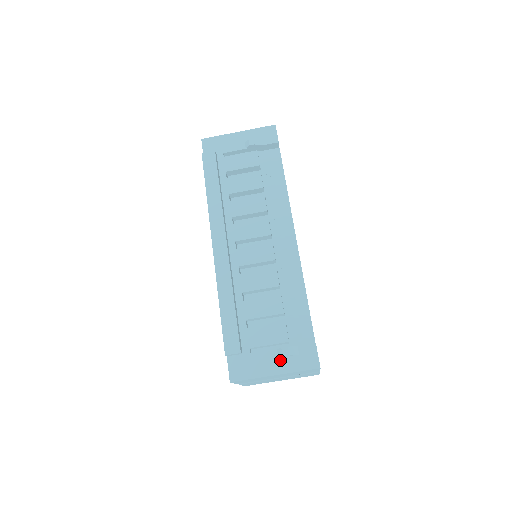
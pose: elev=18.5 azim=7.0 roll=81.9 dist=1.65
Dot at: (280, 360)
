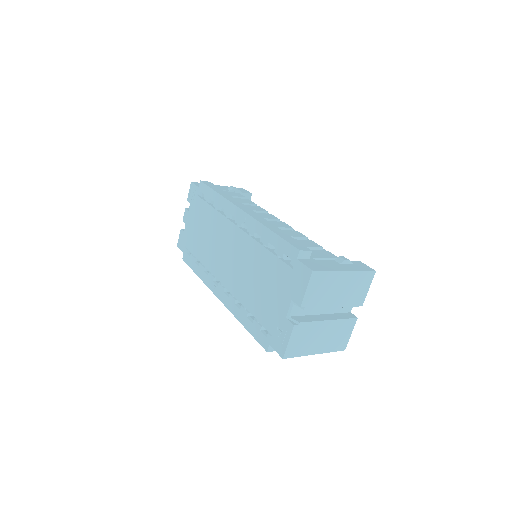
Dot at: (342, 265)
